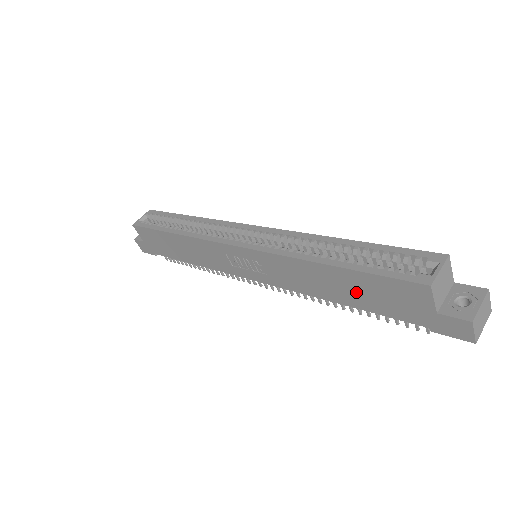
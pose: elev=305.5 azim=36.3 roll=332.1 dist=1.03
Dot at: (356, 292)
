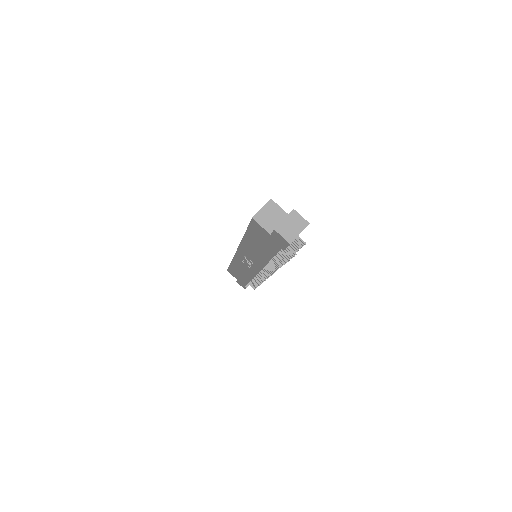
Dot at: (260, 246)
